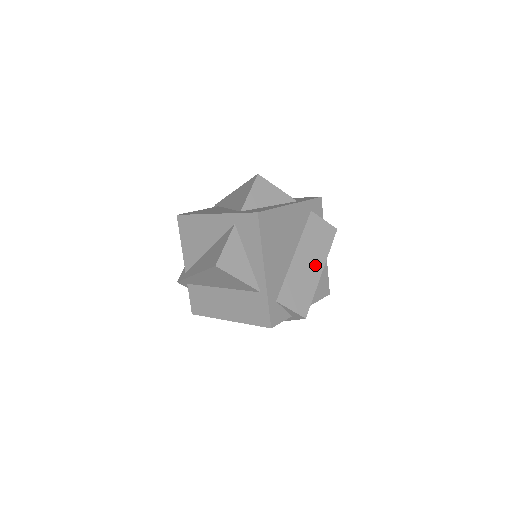
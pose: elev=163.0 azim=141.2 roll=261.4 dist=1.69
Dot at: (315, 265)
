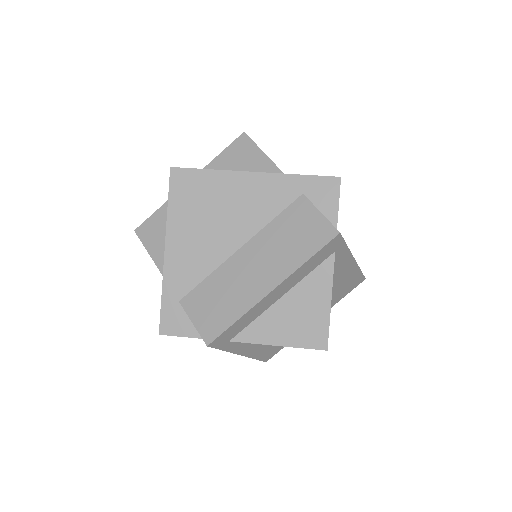
Dot at: (265, 276)
